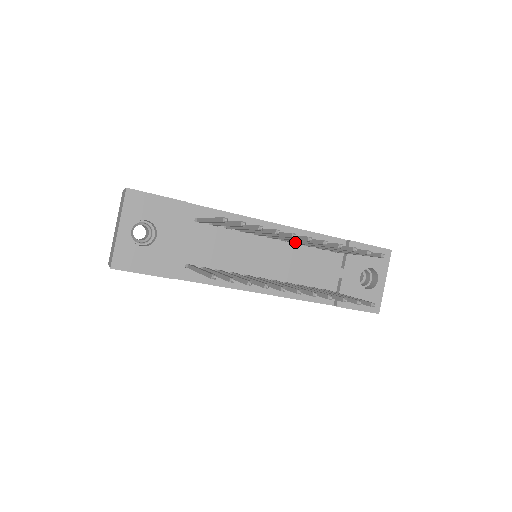
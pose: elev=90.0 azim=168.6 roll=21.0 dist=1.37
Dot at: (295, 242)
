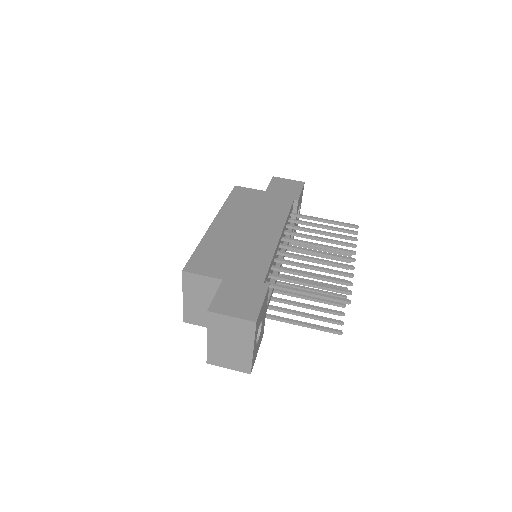
Dot at: (287, 234)
